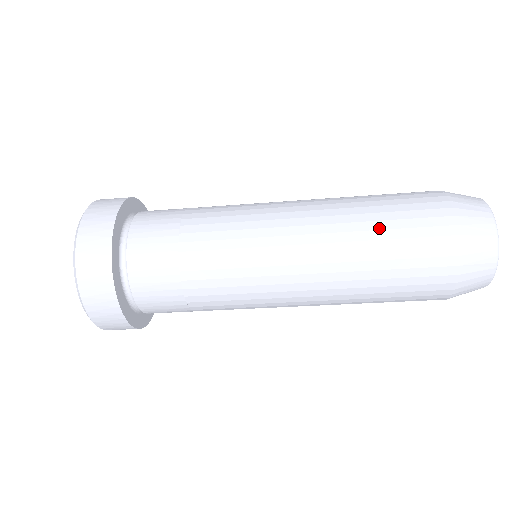
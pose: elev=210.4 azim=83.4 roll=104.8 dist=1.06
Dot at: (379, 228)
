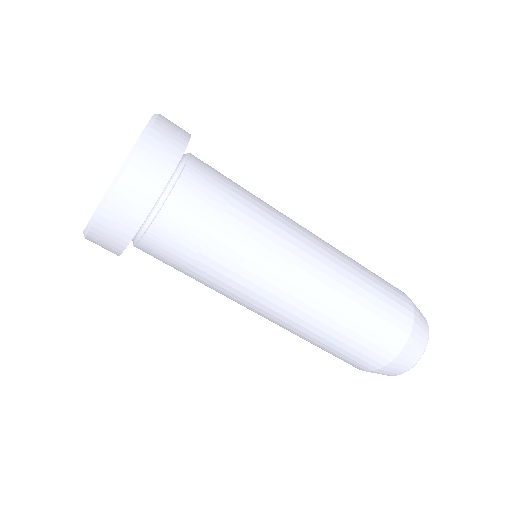
Dot at: (362, 315)
